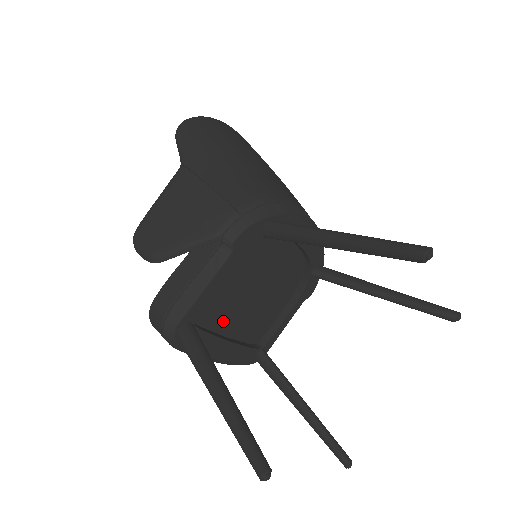
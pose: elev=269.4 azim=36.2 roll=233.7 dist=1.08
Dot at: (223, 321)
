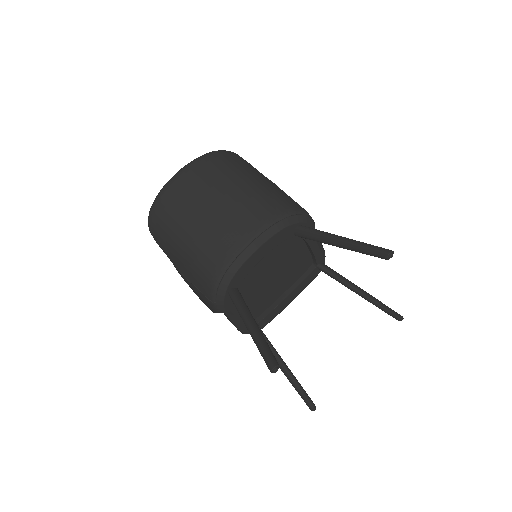
Dot at: (274, 296)
